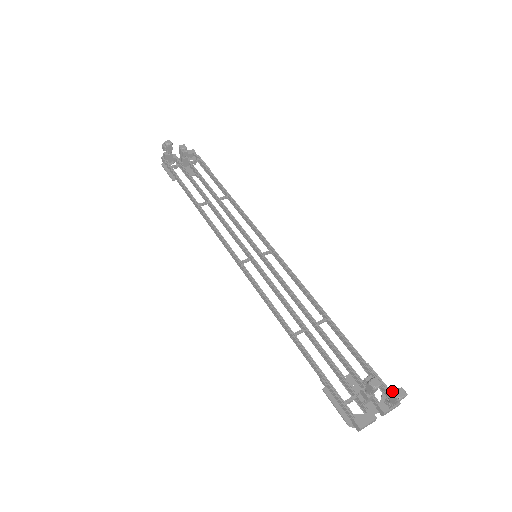
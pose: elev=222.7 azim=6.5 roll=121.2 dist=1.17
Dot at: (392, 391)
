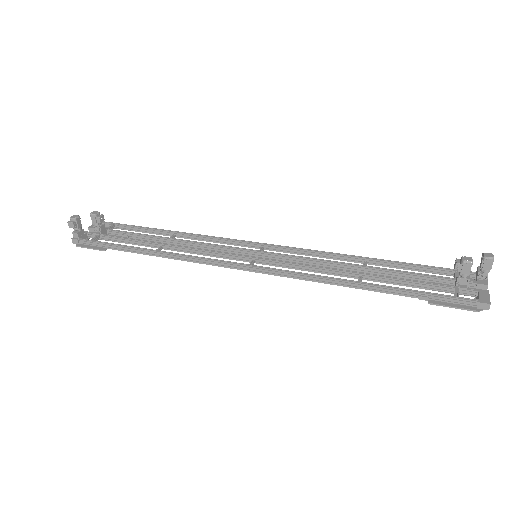
Dot at: (483, 258)
